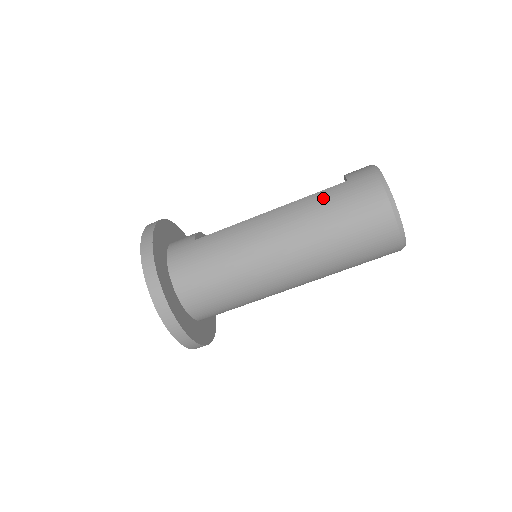
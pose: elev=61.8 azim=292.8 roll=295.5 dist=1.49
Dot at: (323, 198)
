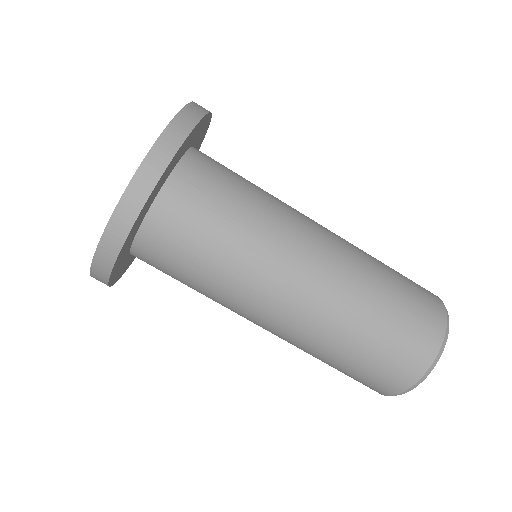
Dot at: (383, 263)
